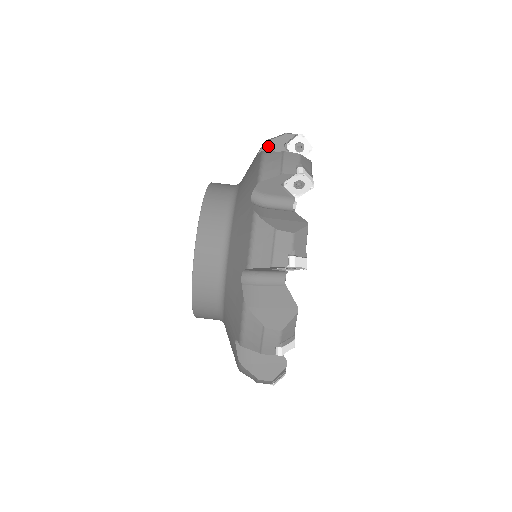
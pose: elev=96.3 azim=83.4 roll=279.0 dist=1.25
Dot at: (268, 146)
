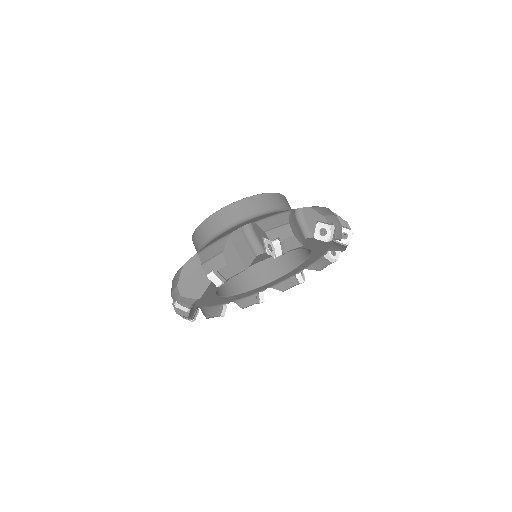
Dot at: occluded
